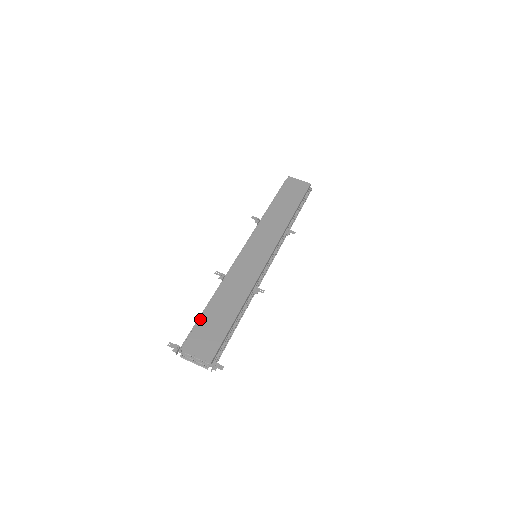
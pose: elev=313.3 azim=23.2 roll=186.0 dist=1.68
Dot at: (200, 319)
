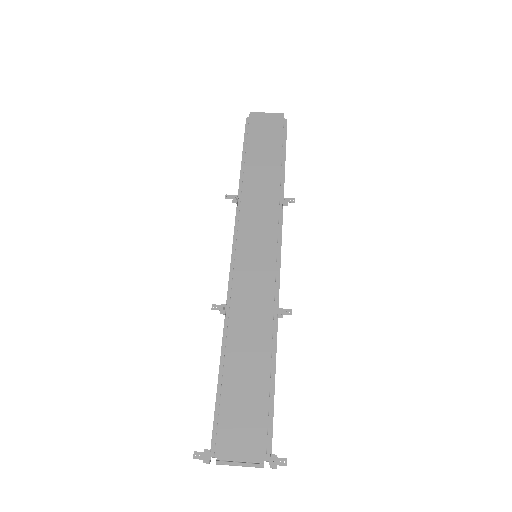
Dot at: (222, 394)
